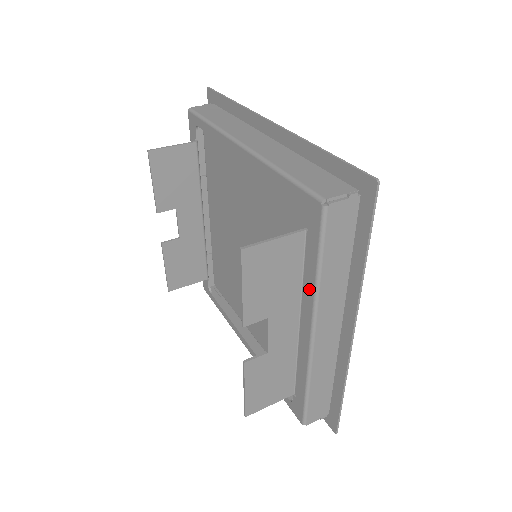
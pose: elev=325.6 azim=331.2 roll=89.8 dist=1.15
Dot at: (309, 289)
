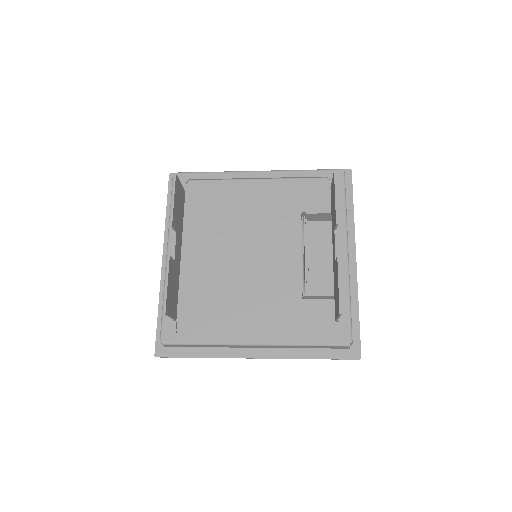
Dot at: (341, 221)
